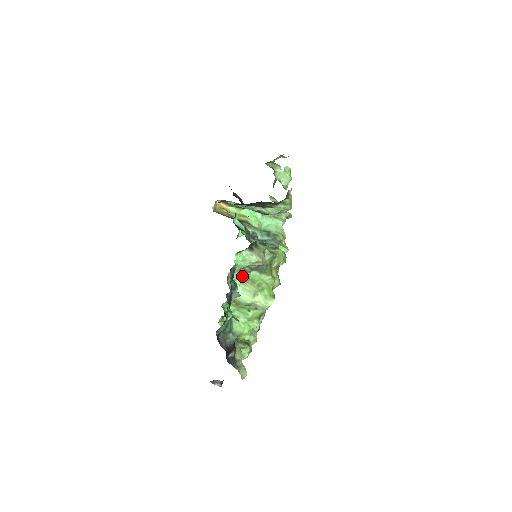
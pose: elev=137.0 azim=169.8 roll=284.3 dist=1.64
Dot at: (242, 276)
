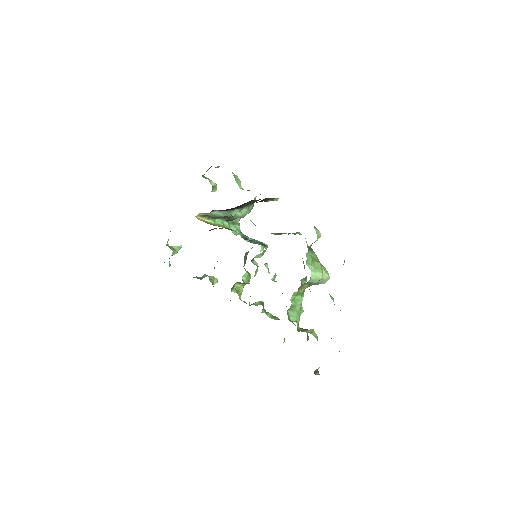
Dot at: (310, 256)
